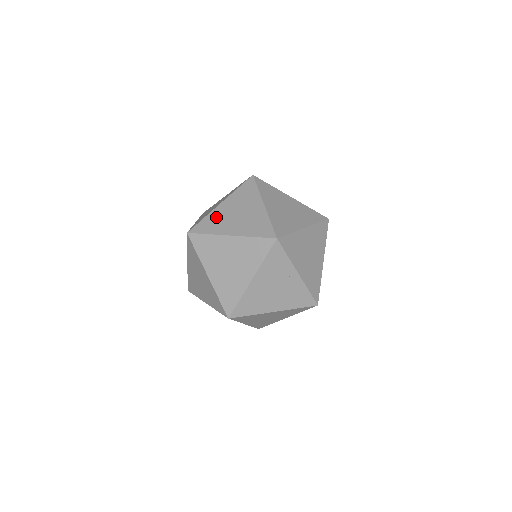
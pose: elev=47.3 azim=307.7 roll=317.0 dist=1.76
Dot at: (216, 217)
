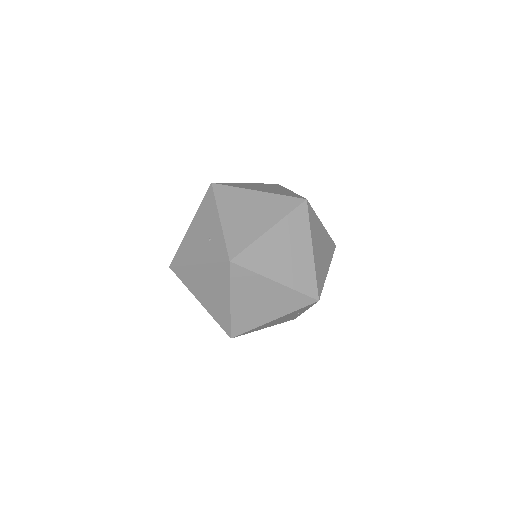
Dot at: (264, 249)
